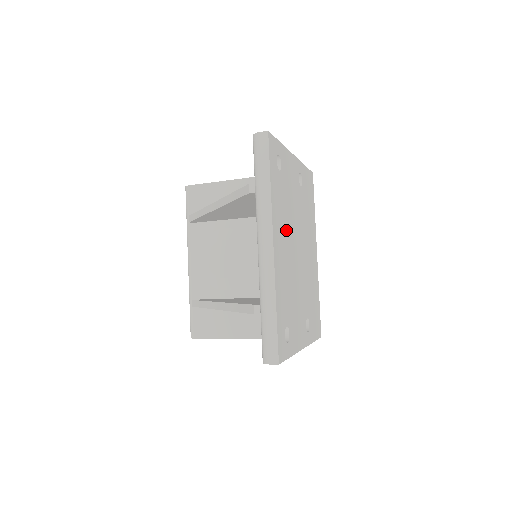
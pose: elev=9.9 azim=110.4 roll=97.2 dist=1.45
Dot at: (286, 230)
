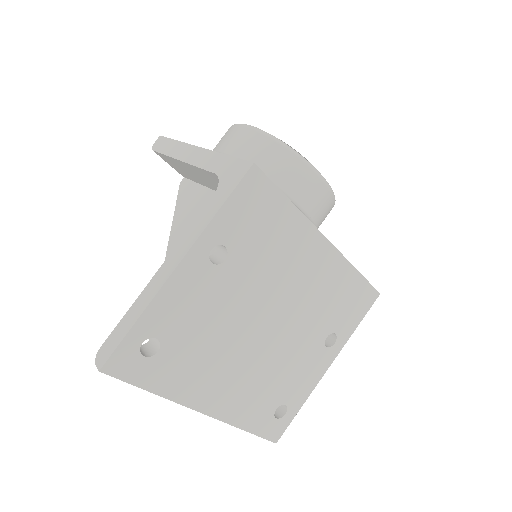
Dot at: (220, 362)
